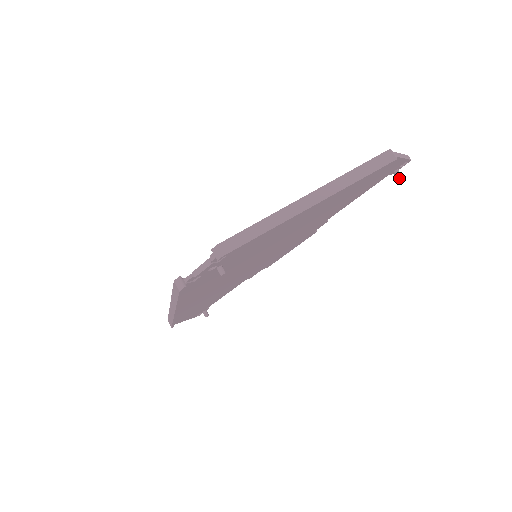
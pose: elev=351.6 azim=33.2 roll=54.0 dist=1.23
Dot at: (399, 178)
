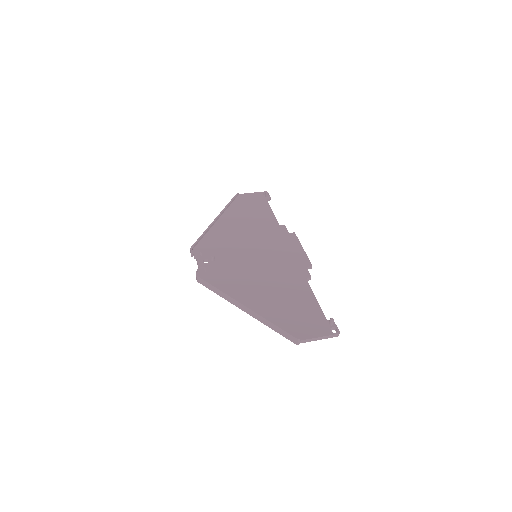
Dot at: occluded
